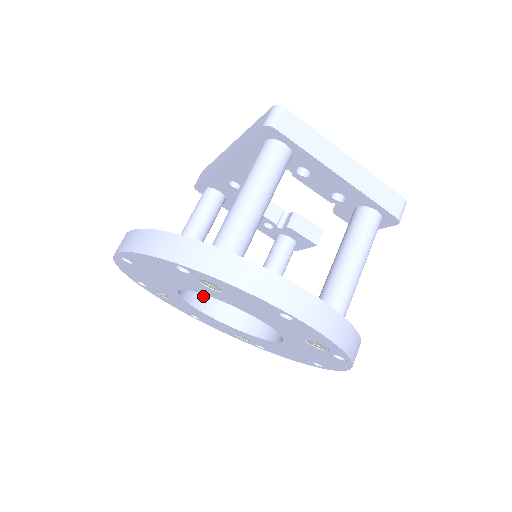
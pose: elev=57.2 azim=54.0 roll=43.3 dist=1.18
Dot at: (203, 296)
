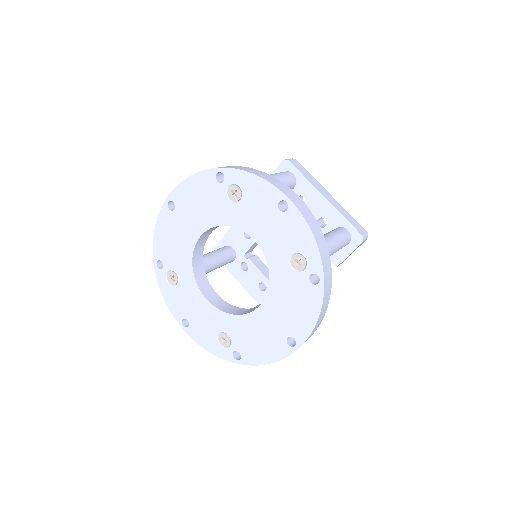
Dot at: (205, 282)
